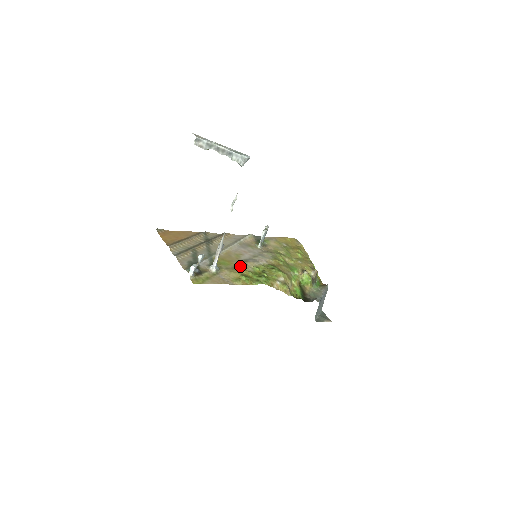
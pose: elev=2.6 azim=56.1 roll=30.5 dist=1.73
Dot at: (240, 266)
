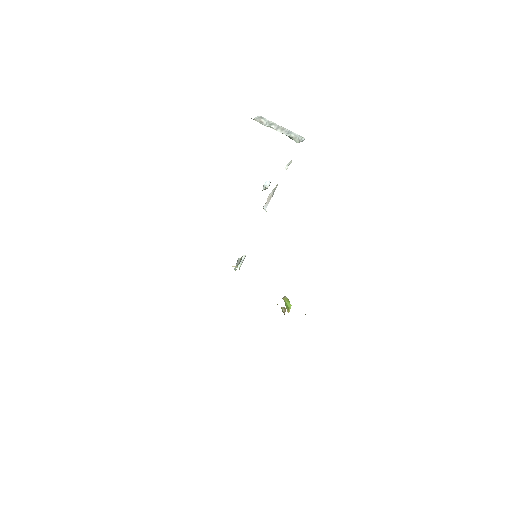
Dot at: occluded
